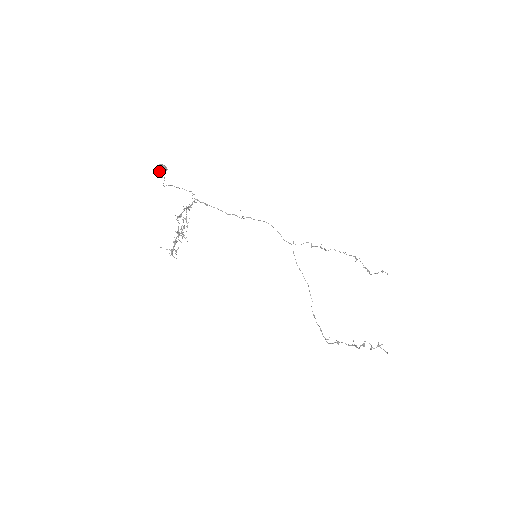
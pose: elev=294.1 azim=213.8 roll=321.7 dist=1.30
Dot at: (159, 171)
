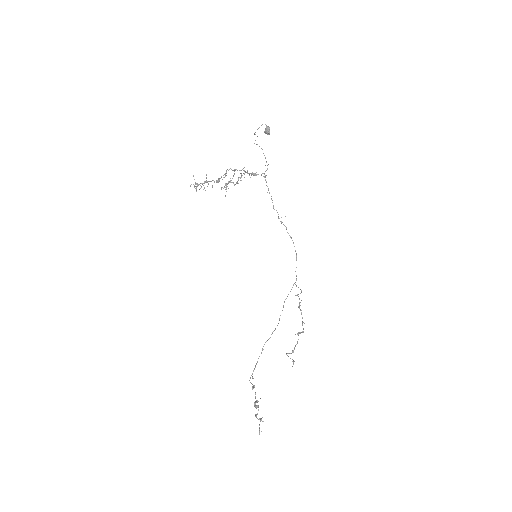
Dot at: (258, 128)
